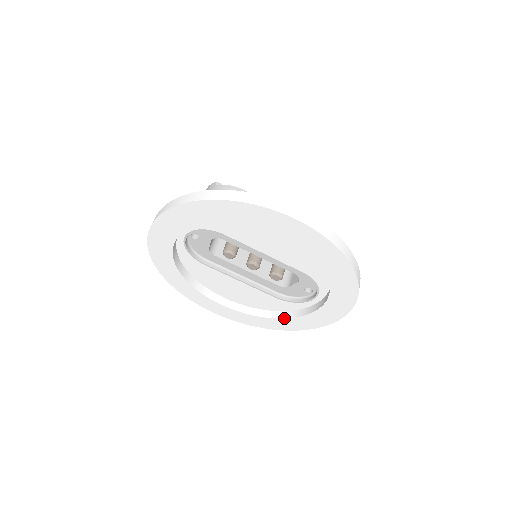
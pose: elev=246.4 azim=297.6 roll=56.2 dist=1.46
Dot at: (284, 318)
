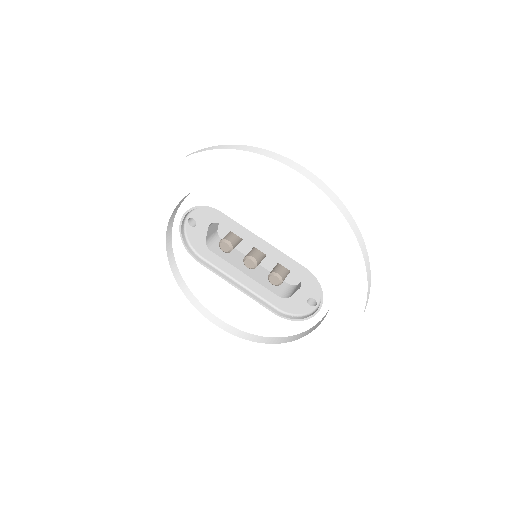
Dot at: (282, 343)
